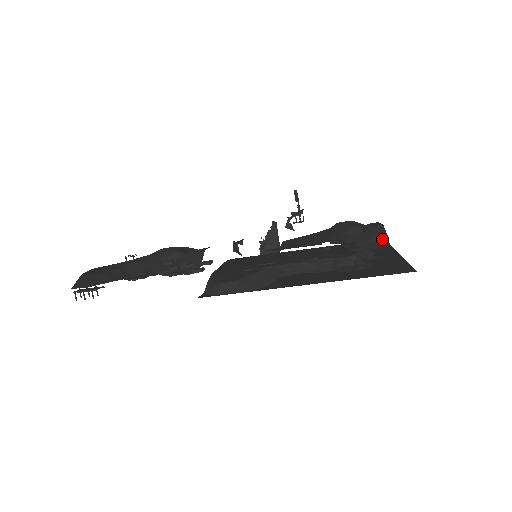
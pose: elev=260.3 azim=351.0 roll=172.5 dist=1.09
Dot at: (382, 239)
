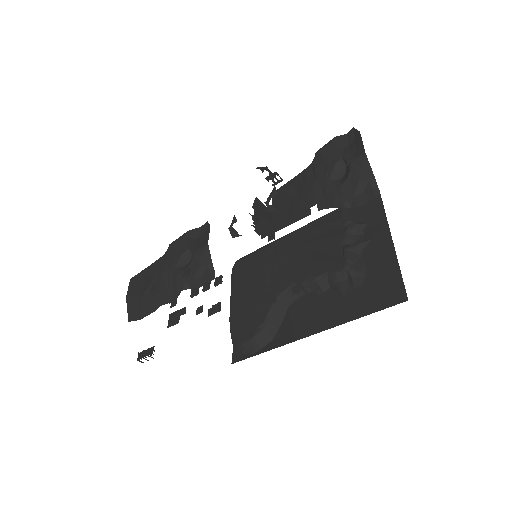
Dot at: (369, 184)
